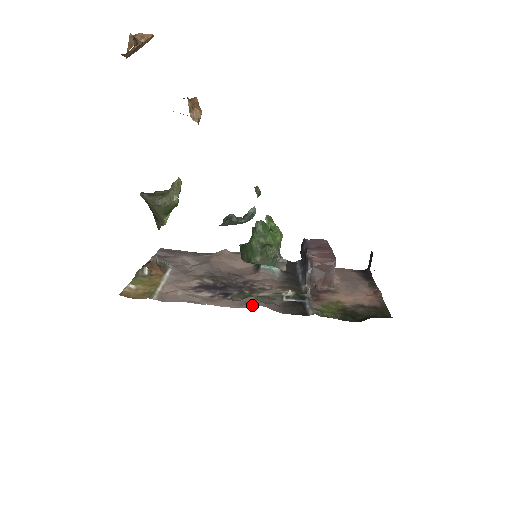
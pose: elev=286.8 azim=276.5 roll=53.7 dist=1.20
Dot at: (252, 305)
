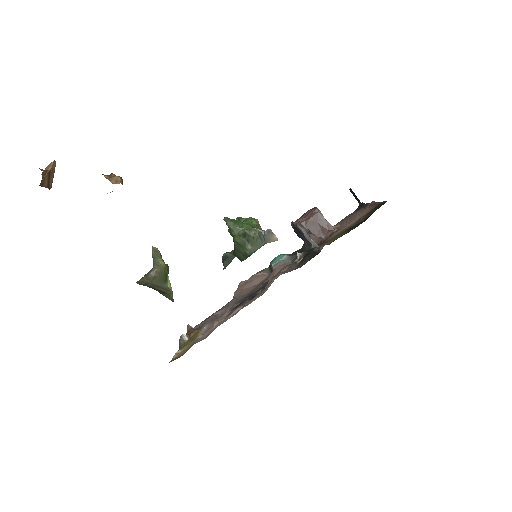
Dot at: (272, 282)
